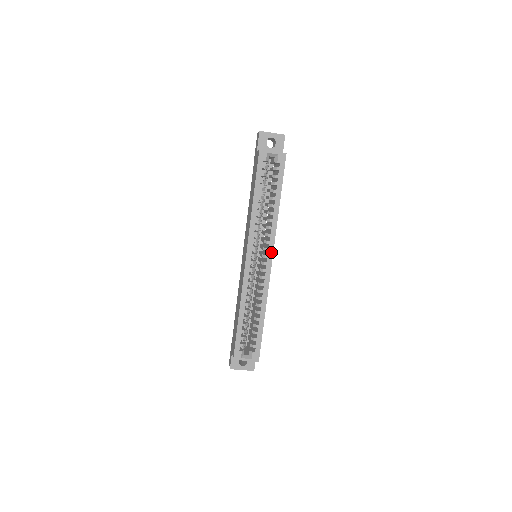
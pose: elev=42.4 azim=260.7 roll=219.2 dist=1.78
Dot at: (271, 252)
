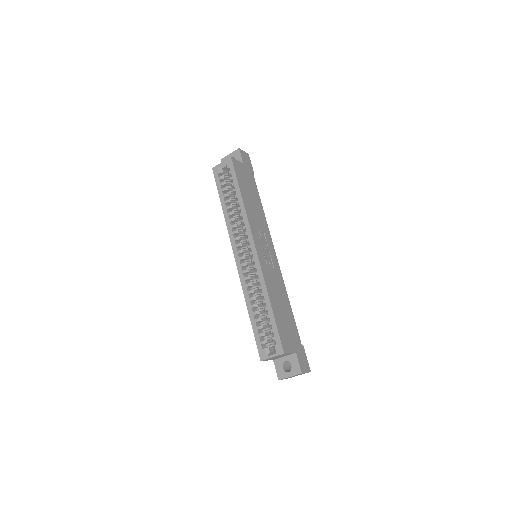
Dot at: (251, 241)
